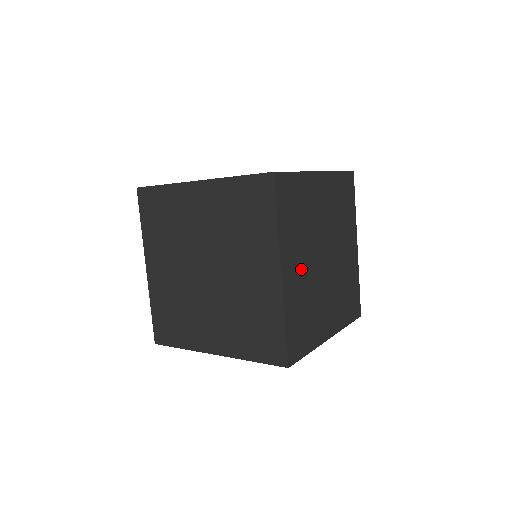
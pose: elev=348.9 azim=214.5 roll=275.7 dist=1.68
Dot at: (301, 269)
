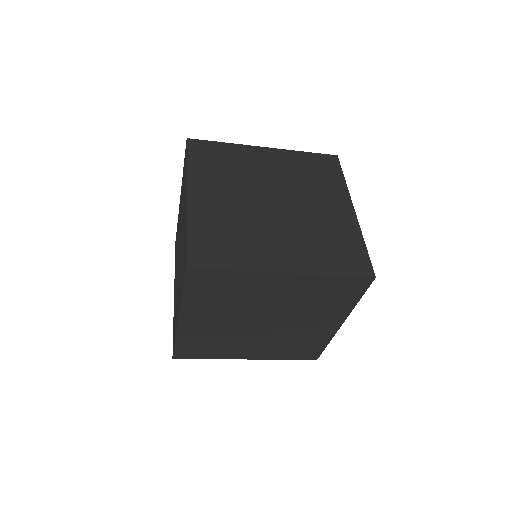
Dot at: (223, 201)
